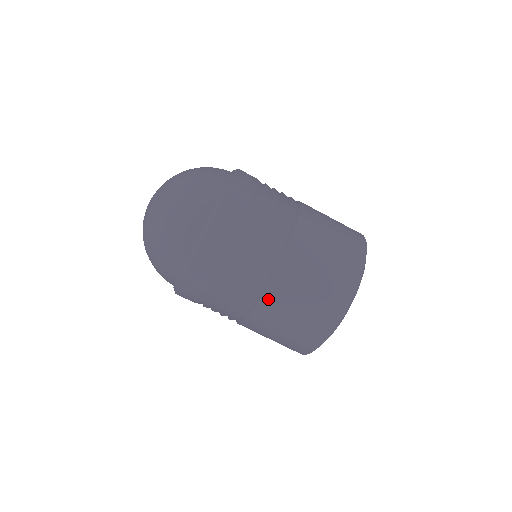
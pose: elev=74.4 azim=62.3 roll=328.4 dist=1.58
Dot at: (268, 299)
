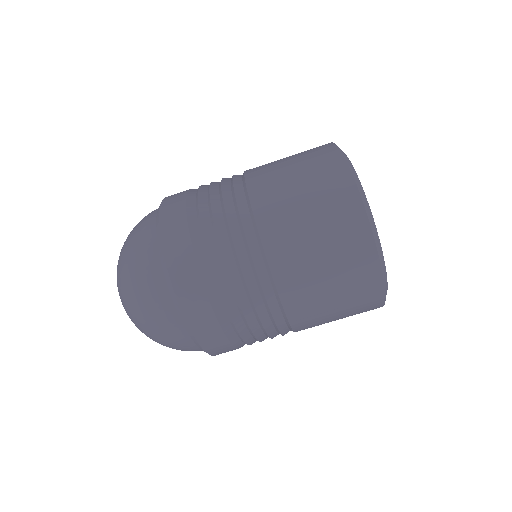
Dot at: (300, 327)
